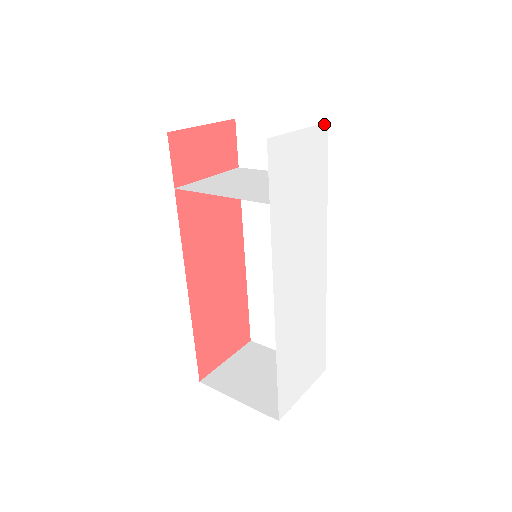
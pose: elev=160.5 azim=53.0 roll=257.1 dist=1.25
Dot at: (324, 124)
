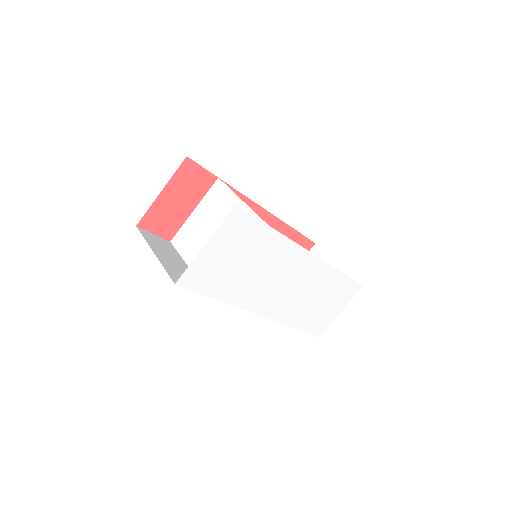
Dot at: (232, 211)
